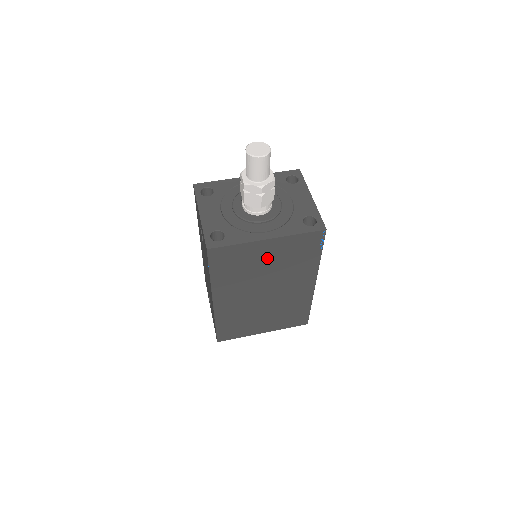
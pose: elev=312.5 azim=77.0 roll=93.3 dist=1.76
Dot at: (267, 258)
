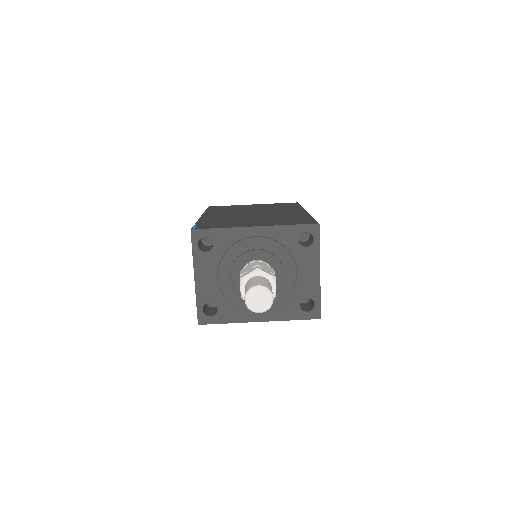
Dot at: occluded
